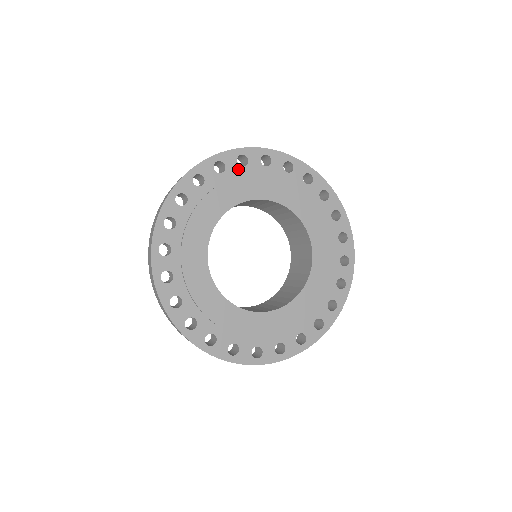
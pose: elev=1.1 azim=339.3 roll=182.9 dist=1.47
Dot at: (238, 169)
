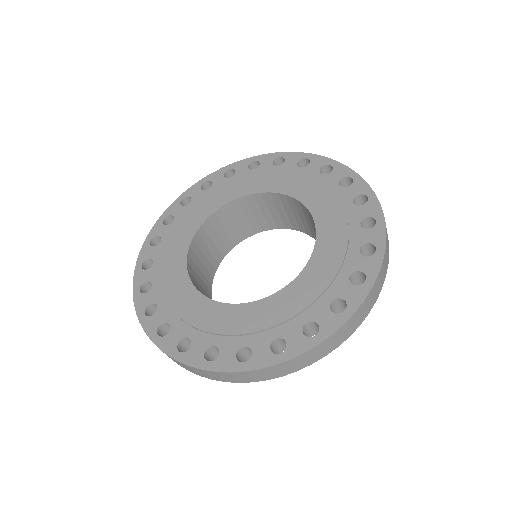
Dot at: (204, 193)
